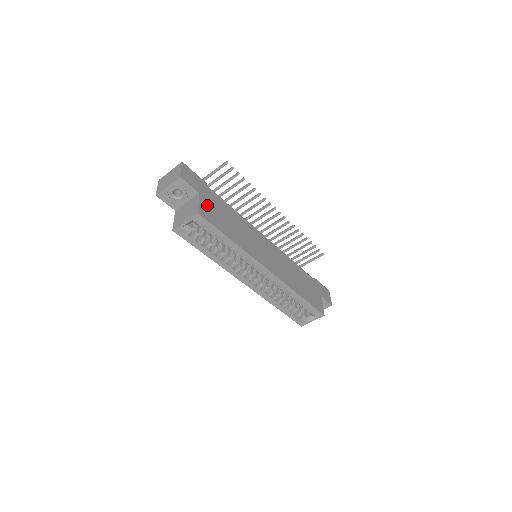
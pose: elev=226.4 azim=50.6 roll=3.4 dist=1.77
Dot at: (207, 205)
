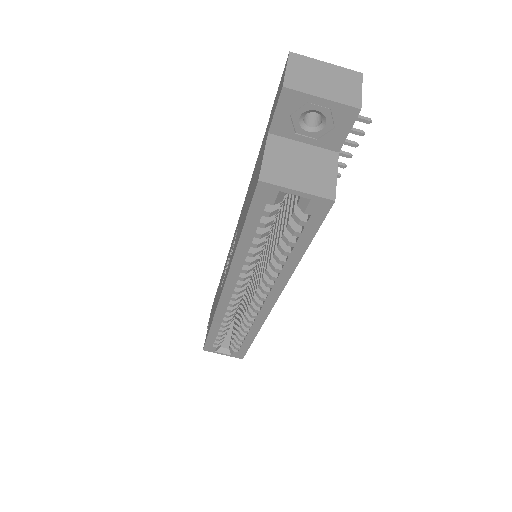
Dot at: occluded
